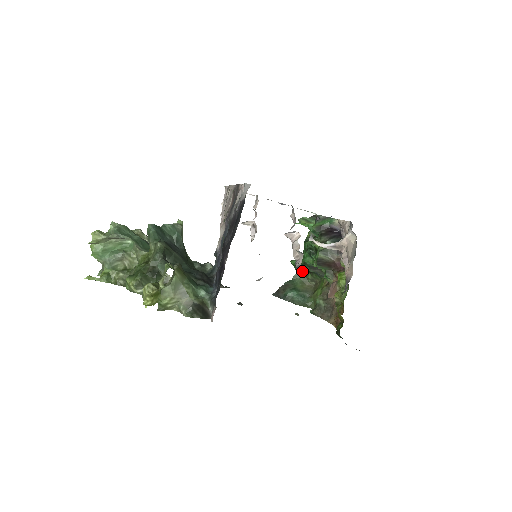
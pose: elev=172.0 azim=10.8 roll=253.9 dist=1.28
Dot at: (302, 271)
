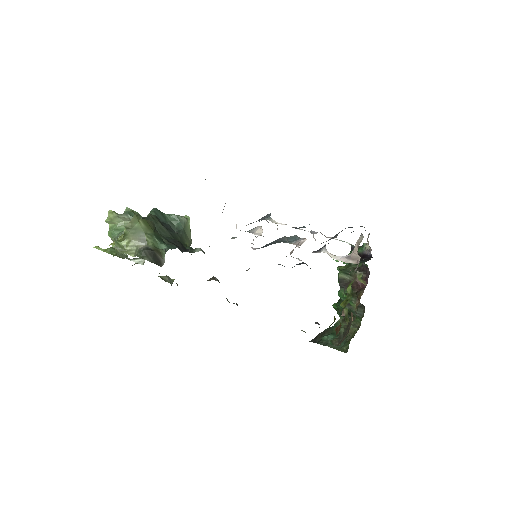
Dot at: occluded
